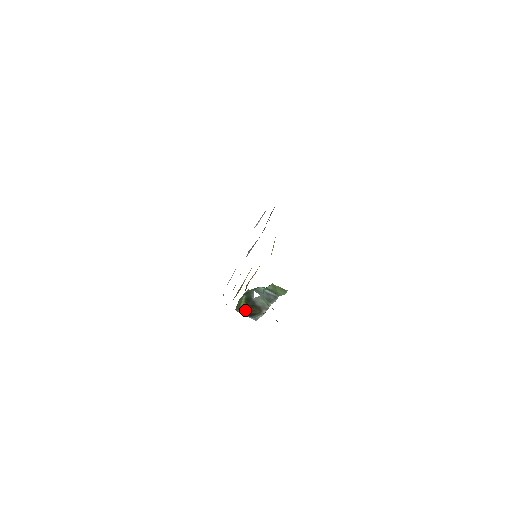
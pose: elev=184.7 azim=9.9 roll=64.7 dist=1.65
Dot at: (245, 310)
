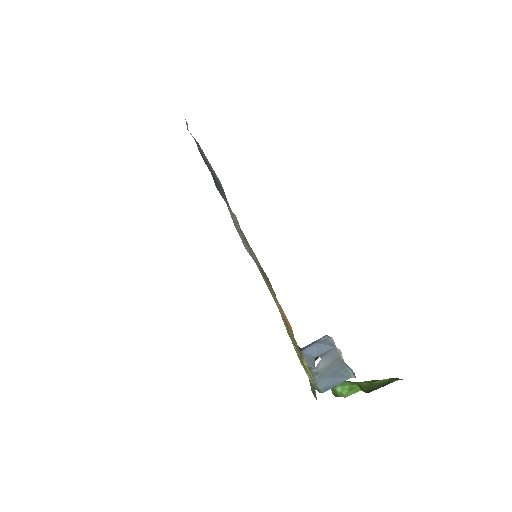
Dot at: occluded
